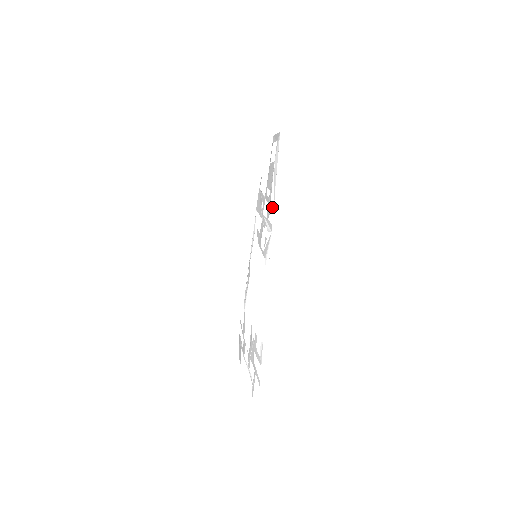
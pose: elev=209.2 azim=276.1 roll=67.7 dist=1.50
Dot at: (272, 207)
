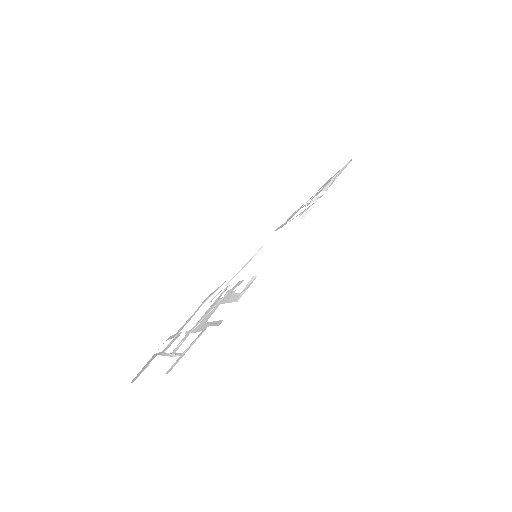
Dot at: (327, 187)
